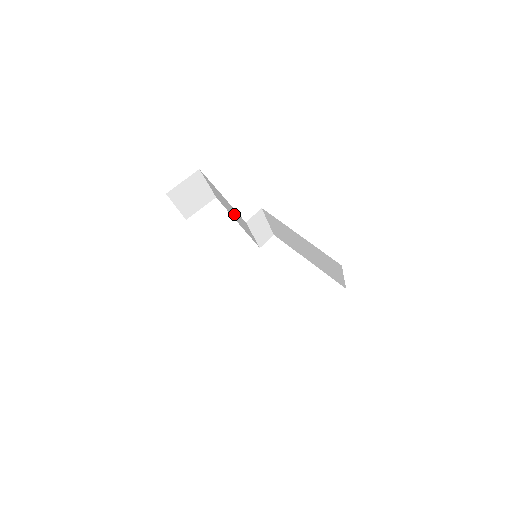
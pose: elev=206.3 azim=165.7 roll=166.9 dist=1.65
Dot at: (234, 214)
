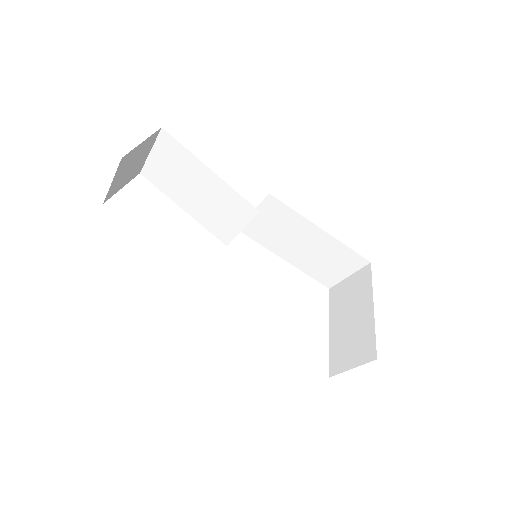
Dot at: (205, 199)
